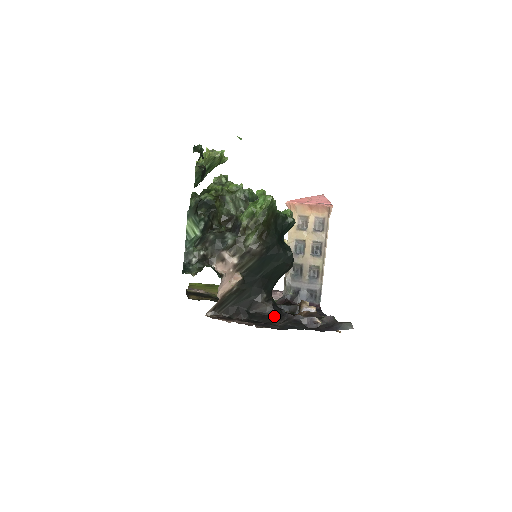
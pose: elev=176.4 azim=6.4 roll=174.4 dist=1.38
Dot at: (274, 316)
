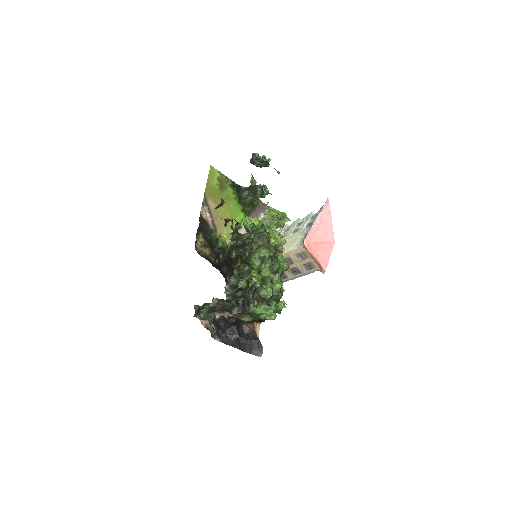
Dot at: (230, 326)
